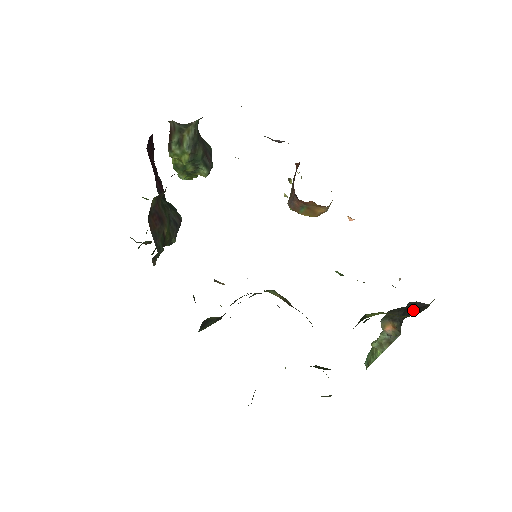
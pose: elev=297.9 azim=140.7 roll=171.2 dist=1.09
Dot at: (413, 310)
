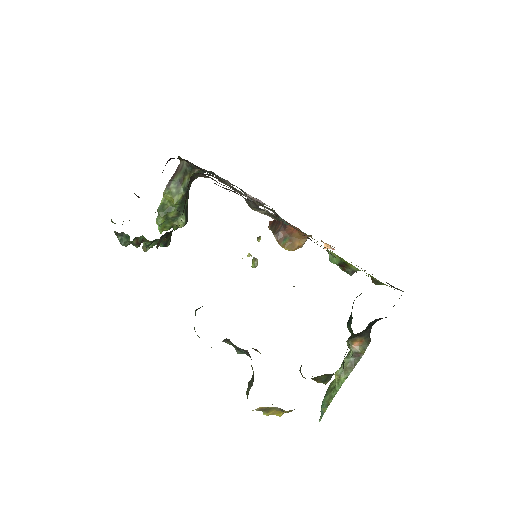
Dot at: occluded
